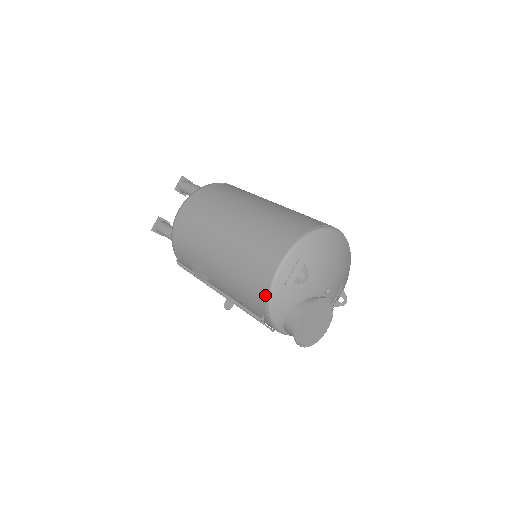
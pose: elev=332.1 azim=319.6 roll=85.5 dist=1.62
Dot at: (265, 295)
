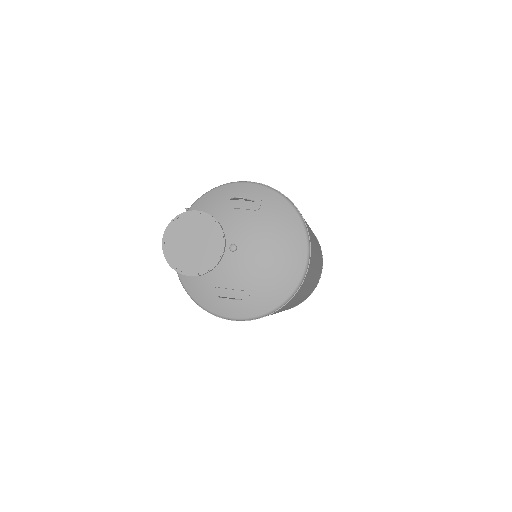
Dot at: occluded
